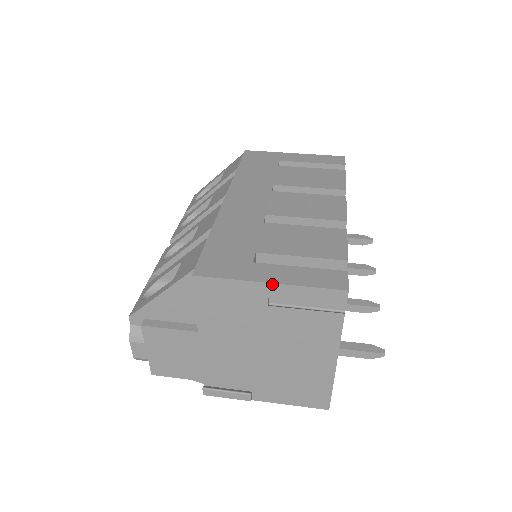
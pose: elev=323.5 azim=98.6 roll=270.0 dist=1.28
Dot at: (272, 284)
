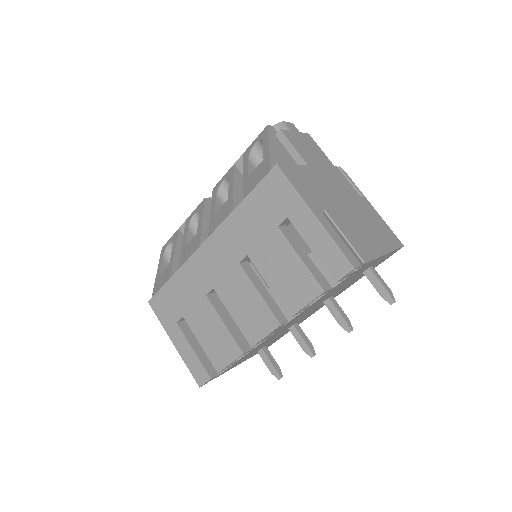
Dot at: (175, 345)
